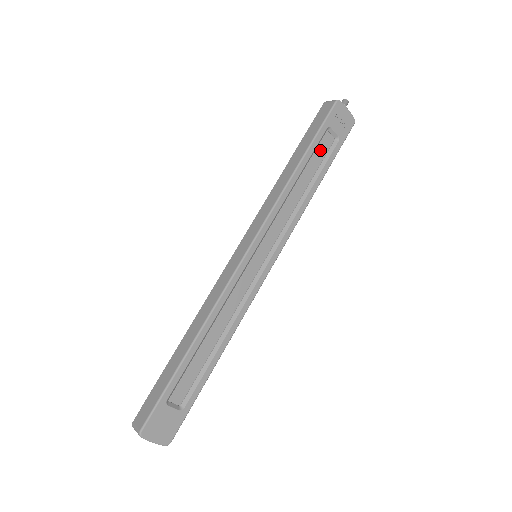
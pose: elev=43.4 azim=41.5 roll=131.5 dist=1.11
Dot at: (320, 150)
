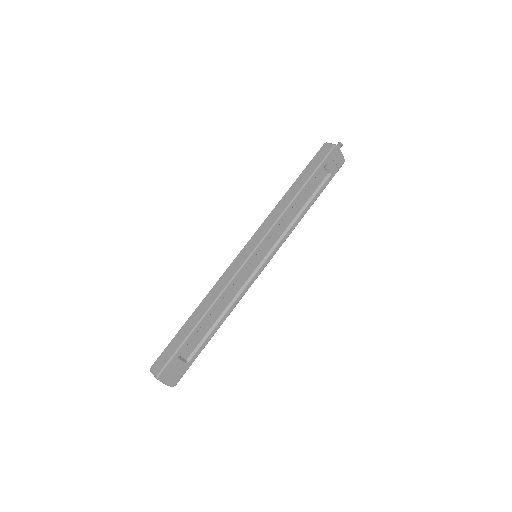
Dot at: (316, 181)
